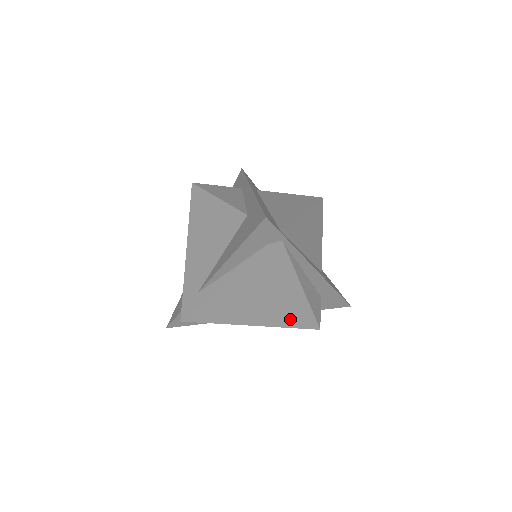
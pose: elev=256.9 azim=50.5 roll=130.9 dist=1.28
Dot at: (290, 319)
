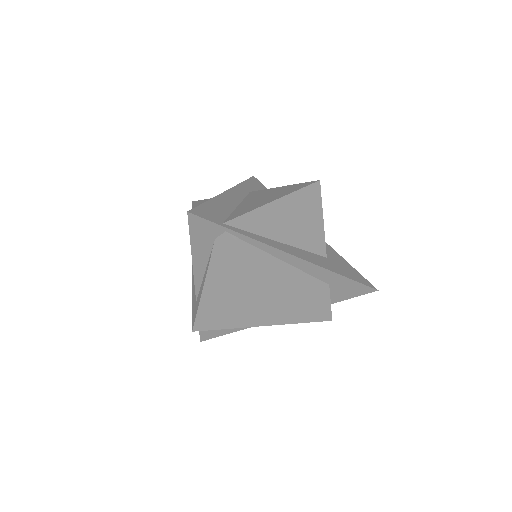
Dot at: (292, 313)
